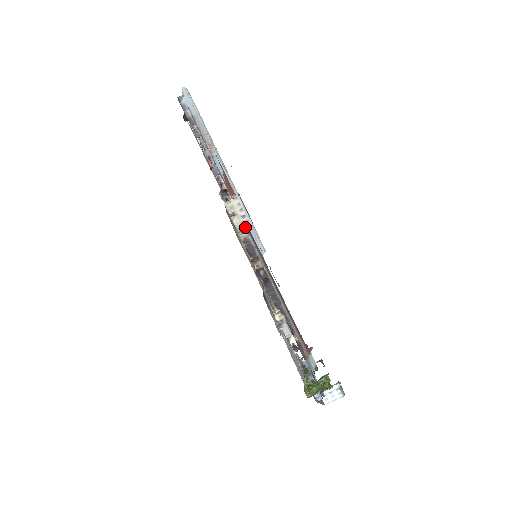
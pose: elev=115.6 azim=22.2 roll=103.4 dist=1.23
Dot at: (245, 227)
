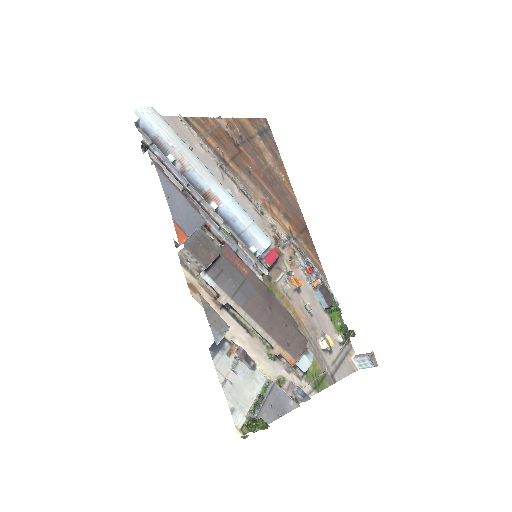
Dot at: (202, 270)
